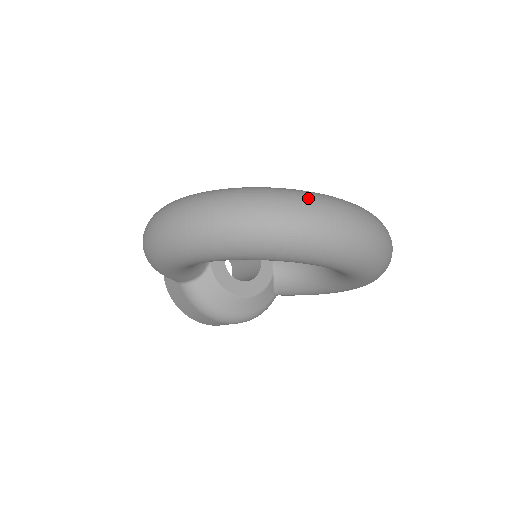
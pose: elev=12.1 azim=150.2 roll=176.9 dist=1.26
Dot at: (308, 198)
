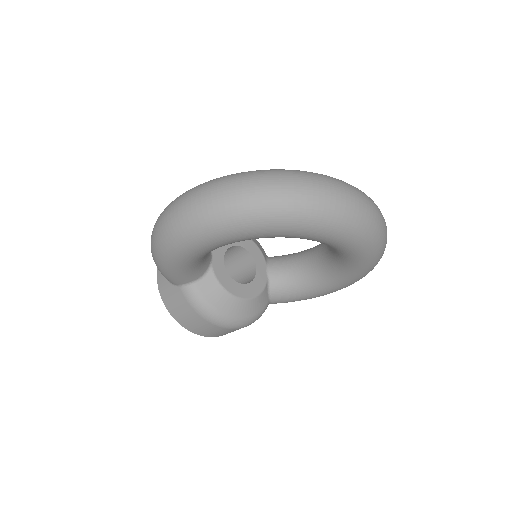
Dot at: (324, 177)
